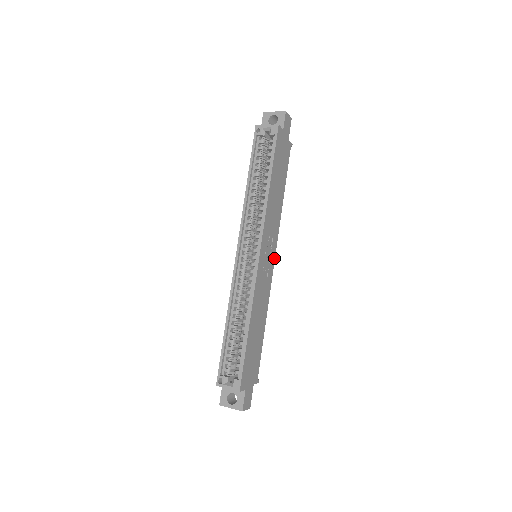
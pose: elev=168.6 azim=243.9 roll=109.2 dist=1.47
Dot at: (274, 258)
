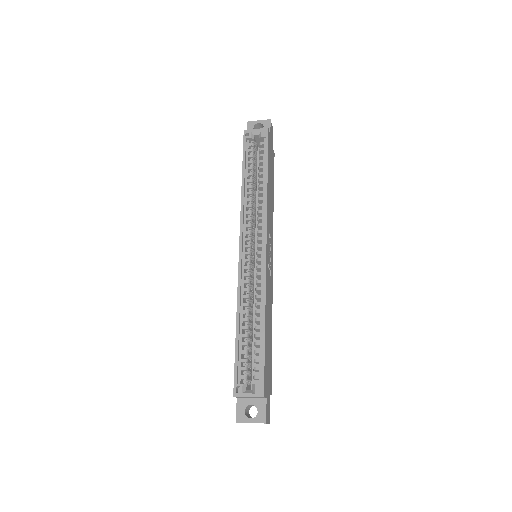
Dot at: (272, 259)
